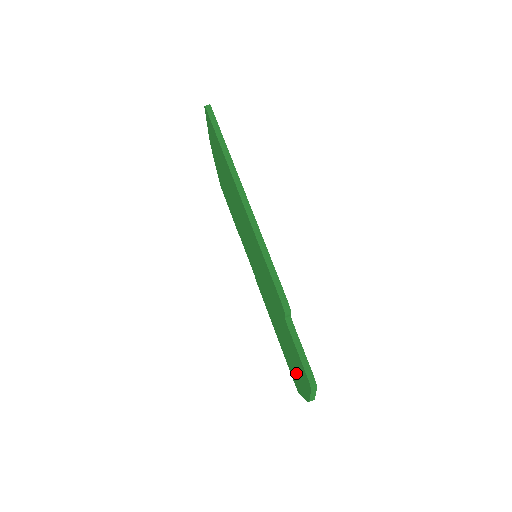
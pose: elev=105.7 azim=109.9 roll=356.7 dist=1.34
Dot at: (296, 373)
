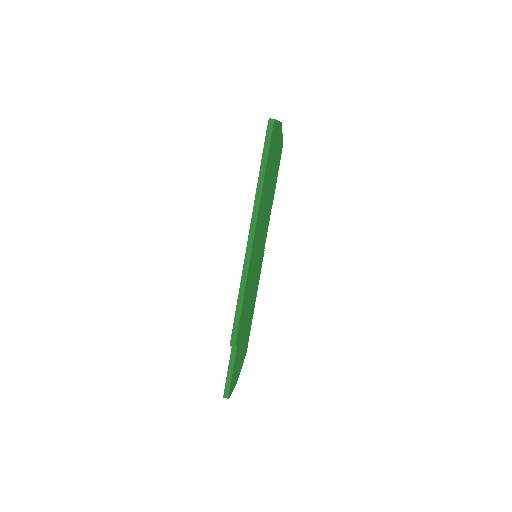
Dot at: occluded
